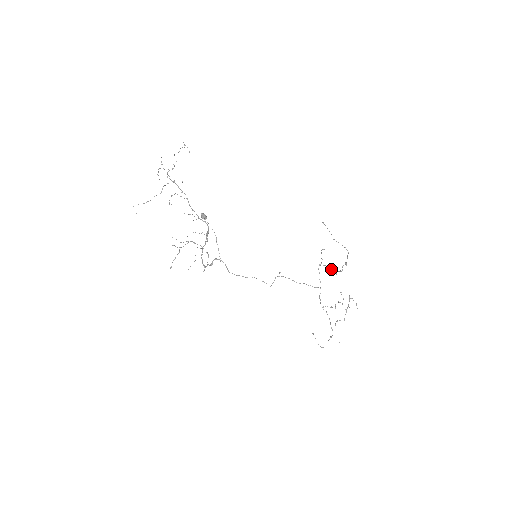
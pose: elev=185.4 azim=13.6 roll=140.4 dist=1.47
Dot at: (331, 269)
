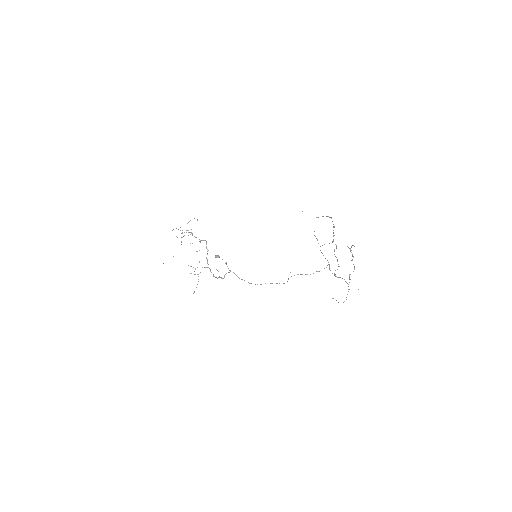
Dot at: (329, 243)
